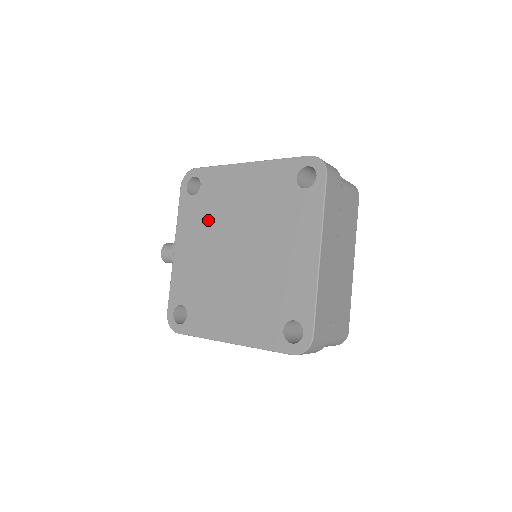
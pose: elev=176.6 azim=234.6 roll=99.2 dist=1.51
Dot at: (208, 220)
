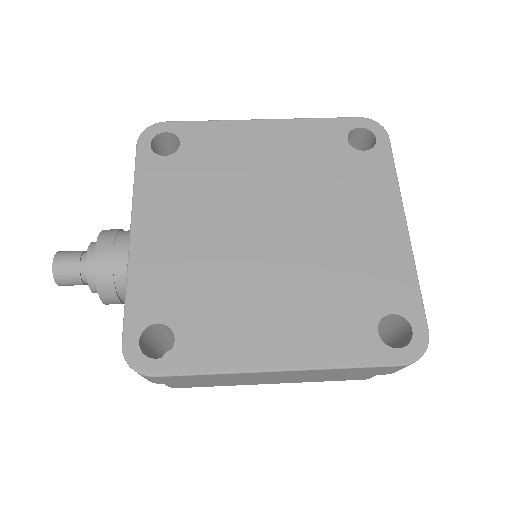
Dot at: (203, 189)
